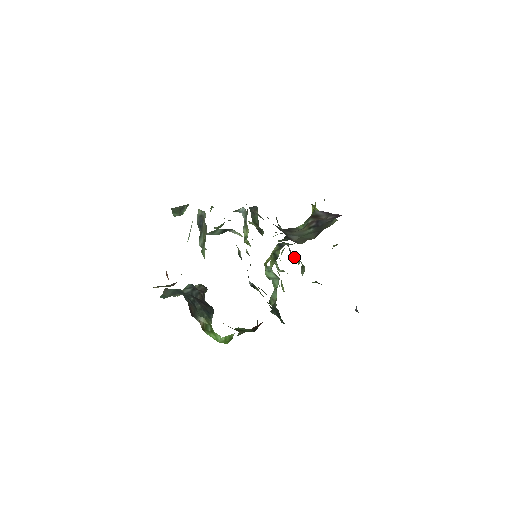
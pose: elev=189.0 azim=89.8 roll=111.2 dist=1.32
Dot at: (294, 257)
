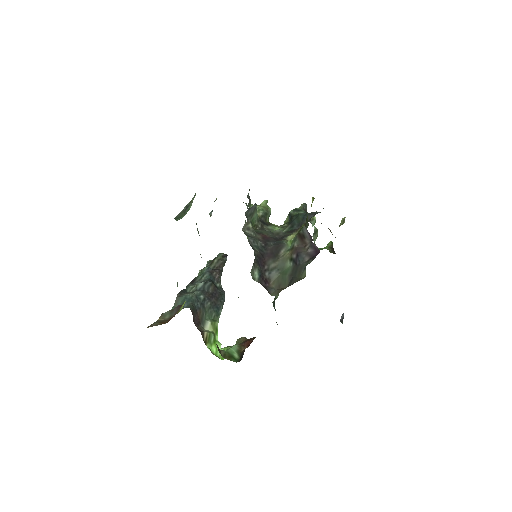
Dot at: occluded
